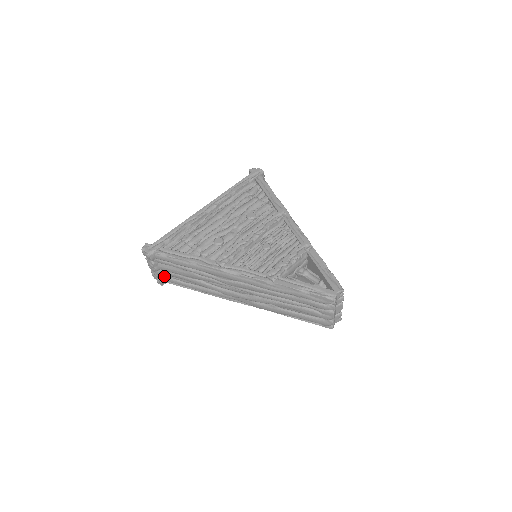
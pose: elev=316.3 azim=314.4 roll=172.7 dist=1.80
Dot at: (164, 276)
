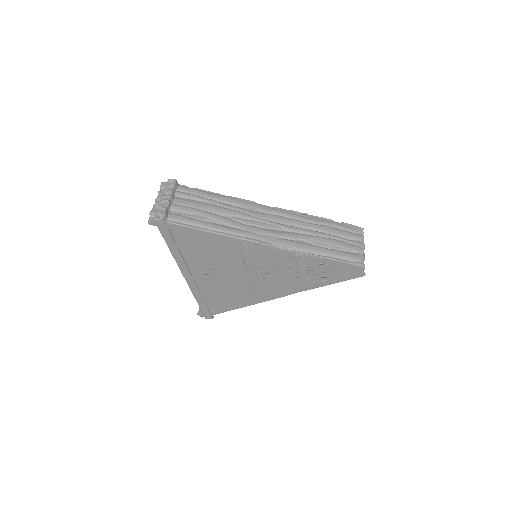
Dot at: (170, 213)
